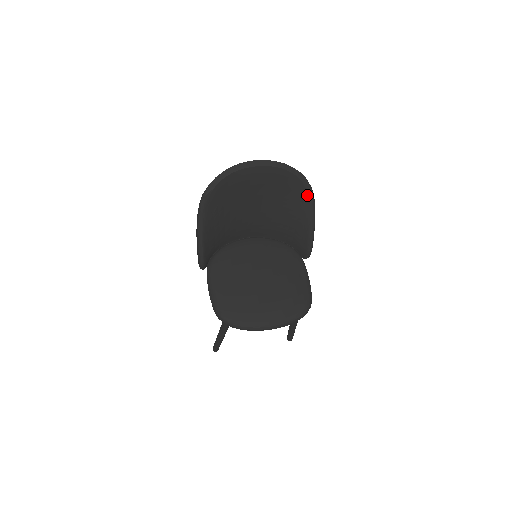
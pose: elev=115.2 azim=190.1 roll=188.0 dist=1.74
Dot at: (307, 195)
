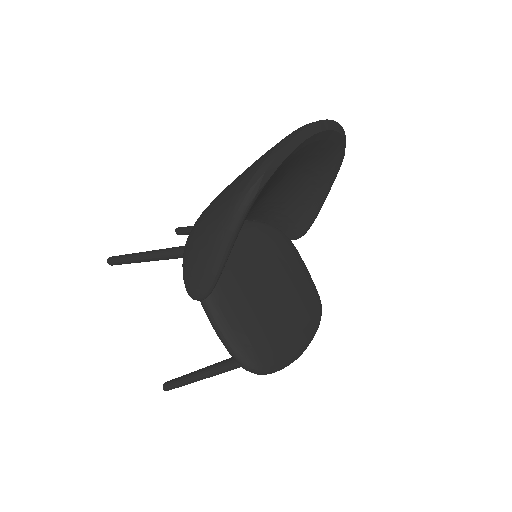
Dot at: (338, 164)
